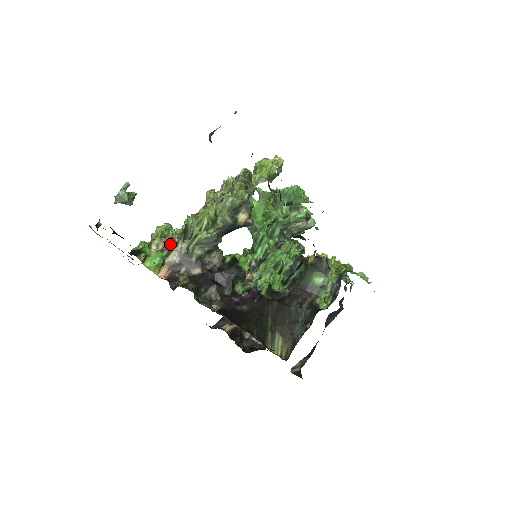
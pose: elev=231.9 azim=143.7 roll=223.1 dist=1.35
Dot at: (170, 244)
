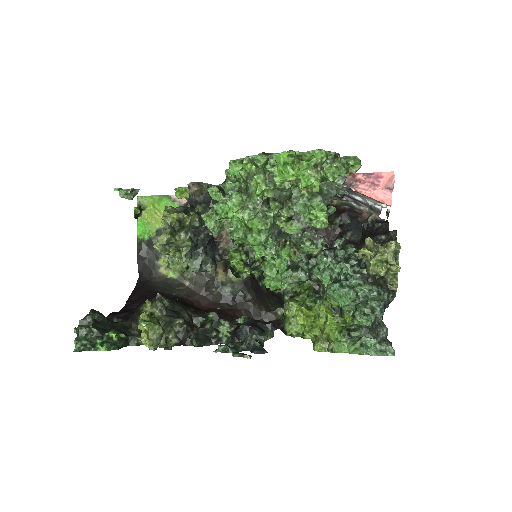
Dot at: occluded
